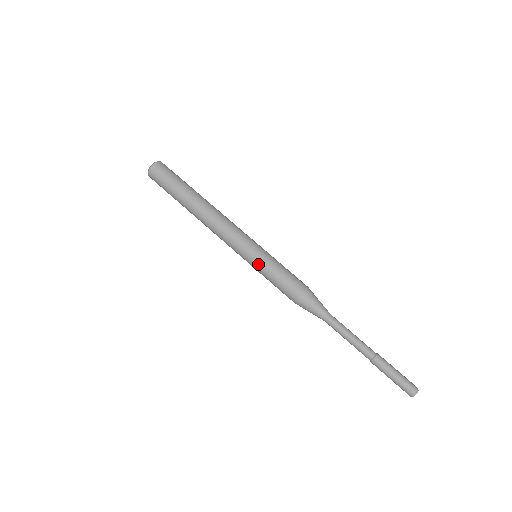
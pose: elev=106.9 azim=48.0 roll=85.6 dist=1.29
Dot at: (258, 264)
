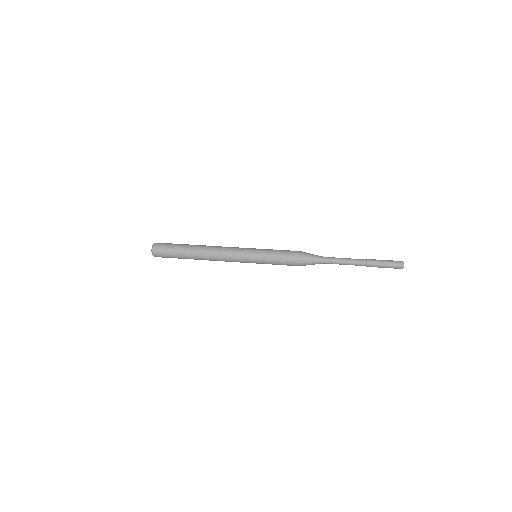
Dot at: (262, 249)
